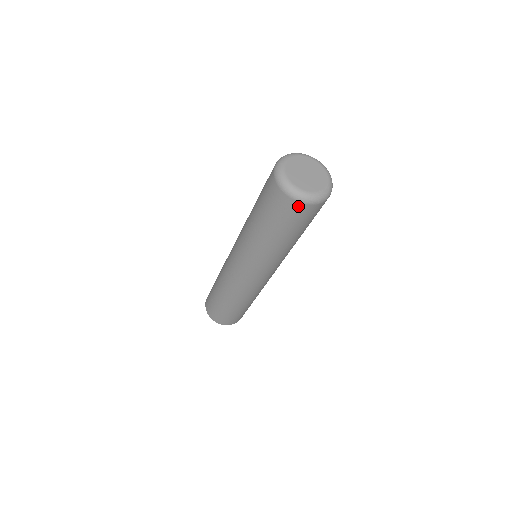
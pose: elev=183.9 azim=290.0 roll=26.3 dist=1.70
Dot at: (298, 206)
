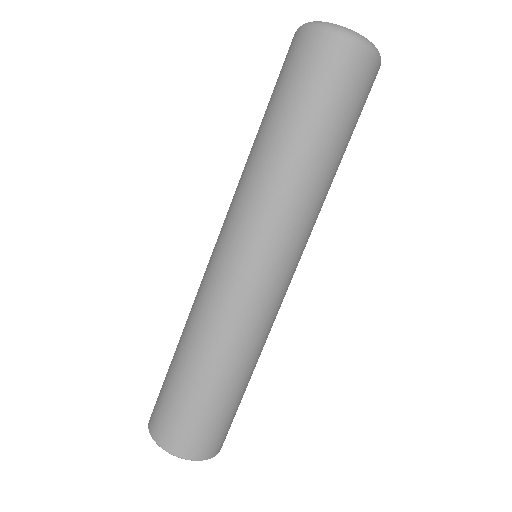
Dot at: (363, 59)
